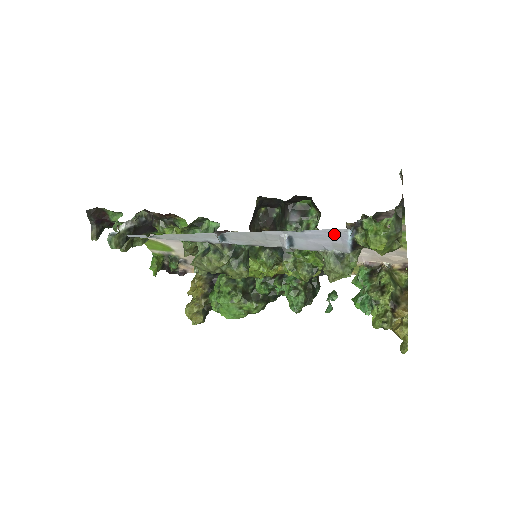
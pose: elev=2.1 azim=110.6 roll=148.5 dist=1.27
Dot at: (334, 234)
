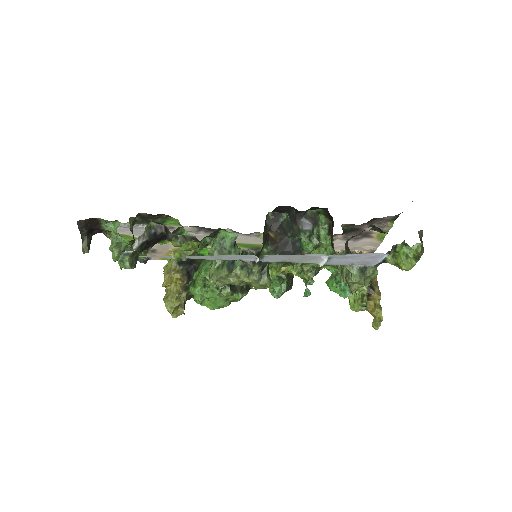
Dot at: (371, 256)
